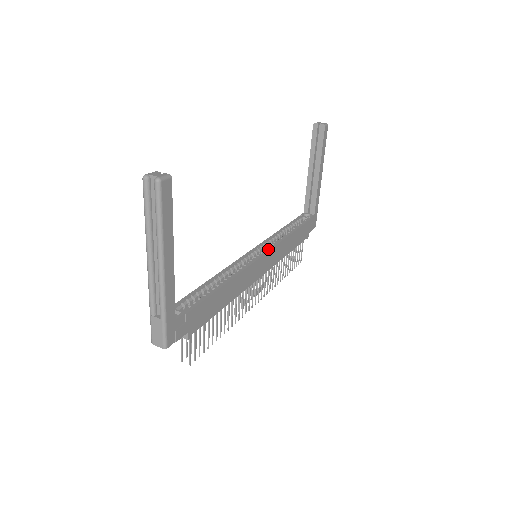
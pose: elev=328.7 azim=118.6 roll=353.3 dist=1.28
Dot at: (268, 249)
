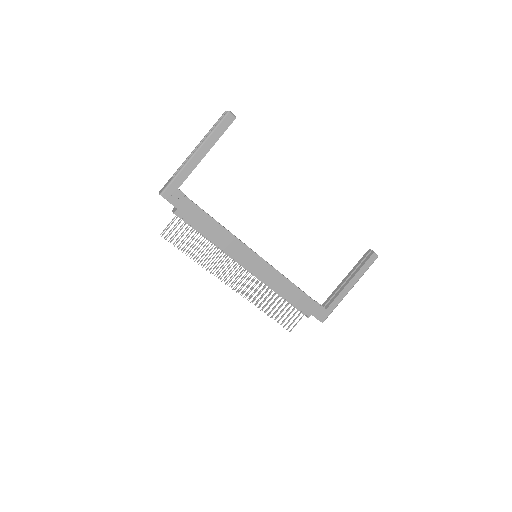
Dot at: (267, 262)
